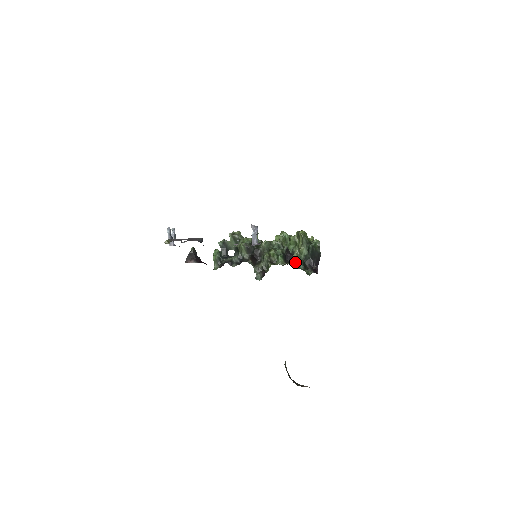
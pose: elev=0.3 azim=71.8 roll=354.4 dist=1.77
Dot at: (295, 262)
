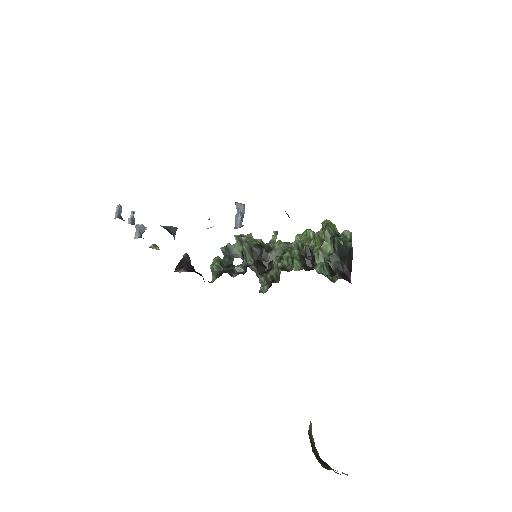
Dot at: (315, 265)
